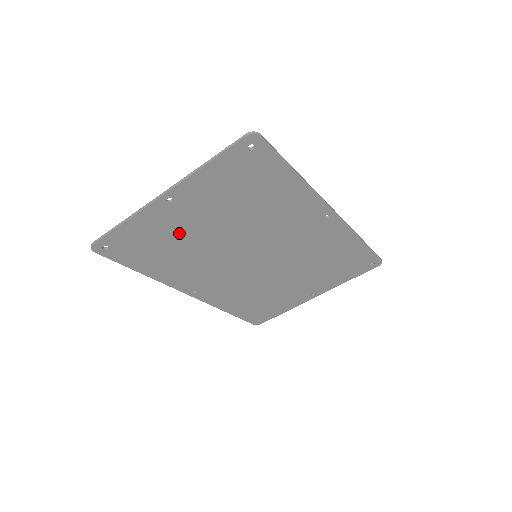
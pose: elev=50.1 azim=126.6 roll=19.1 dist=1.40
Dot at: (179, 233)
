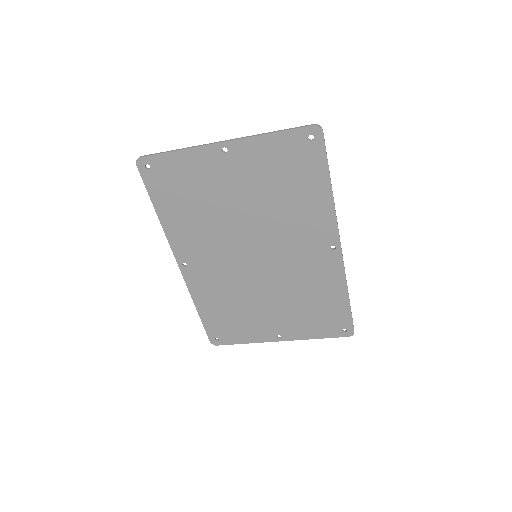
Dot at: (212, 189)
